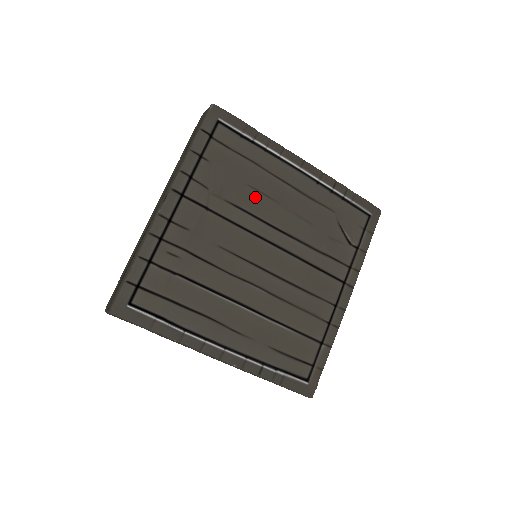
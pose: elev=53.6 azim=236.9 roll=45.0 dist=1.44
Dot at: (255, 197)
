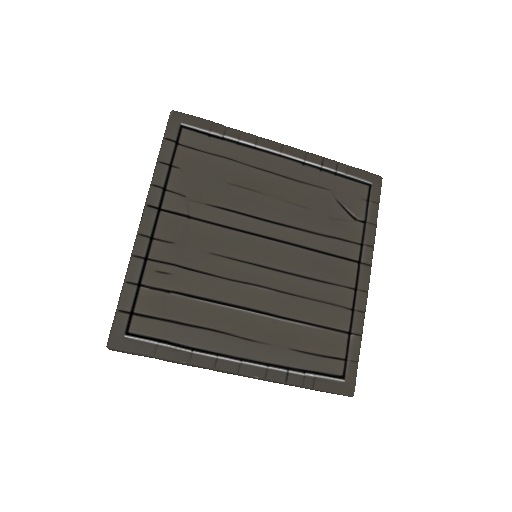
Dot at: (238, 194)
